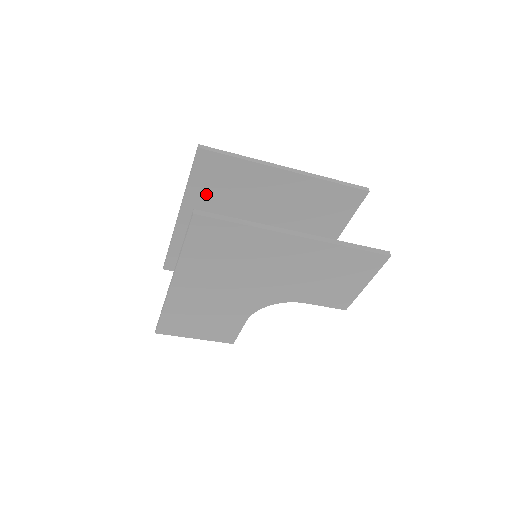
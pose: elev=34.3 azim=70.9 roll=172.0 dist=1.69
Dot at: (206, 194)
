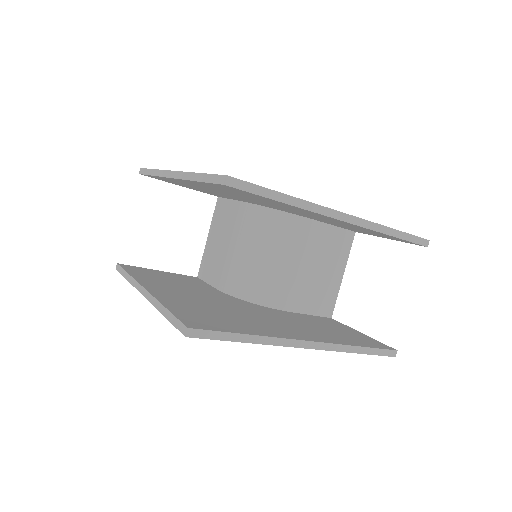
Dot at: (218, 188)
